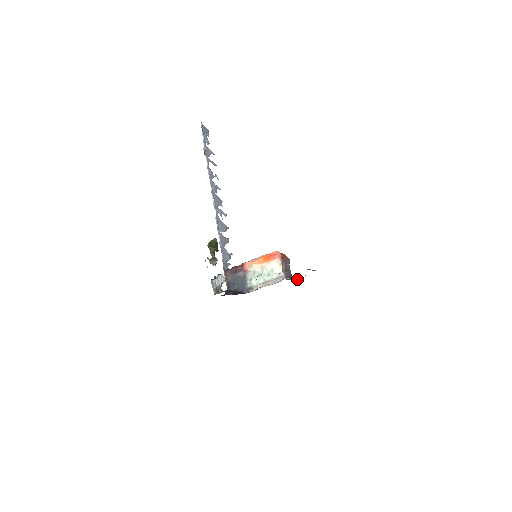
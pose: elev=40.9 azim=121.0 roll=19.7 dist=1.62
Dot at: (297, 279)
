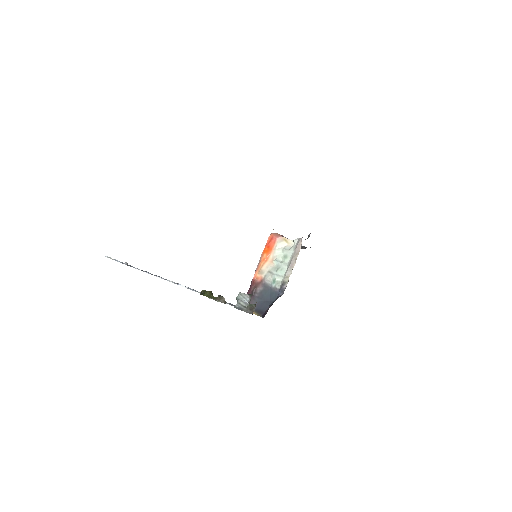
Dot at: occluded
